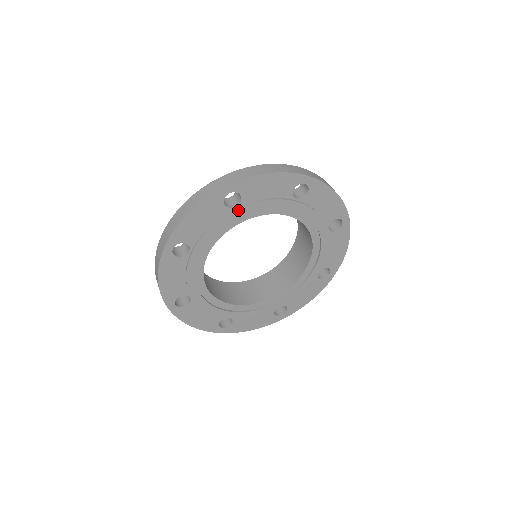
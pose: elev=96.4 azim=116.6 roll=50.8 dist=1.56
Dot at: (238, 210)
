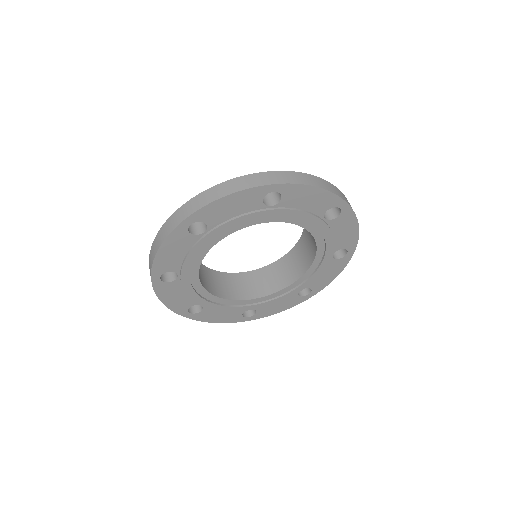
Dot at: (182, 276)
